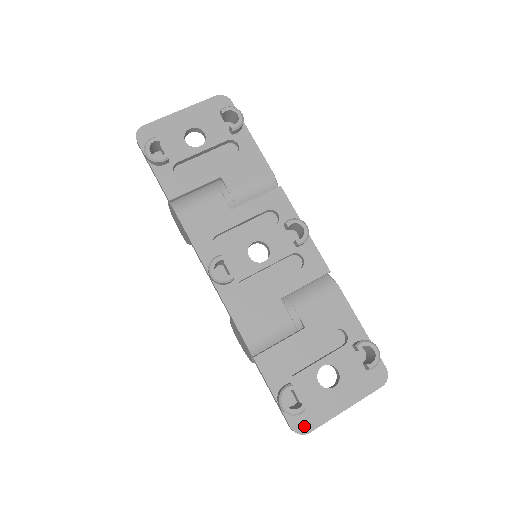
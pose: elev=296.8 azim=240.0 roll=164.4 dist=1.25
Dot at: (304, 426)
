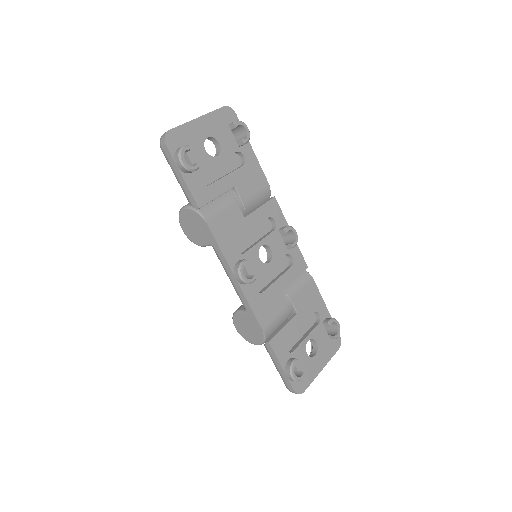
Dot at: (301, 387)
